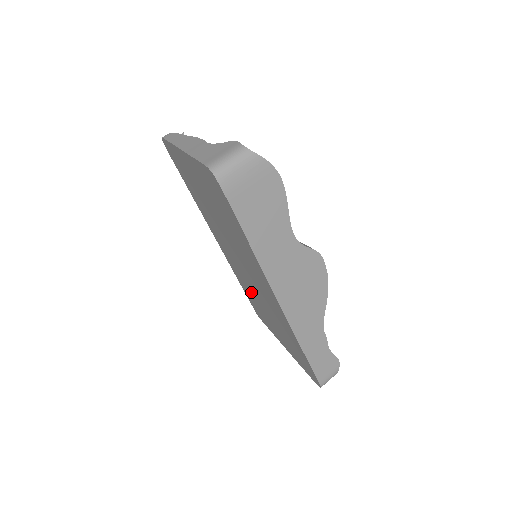
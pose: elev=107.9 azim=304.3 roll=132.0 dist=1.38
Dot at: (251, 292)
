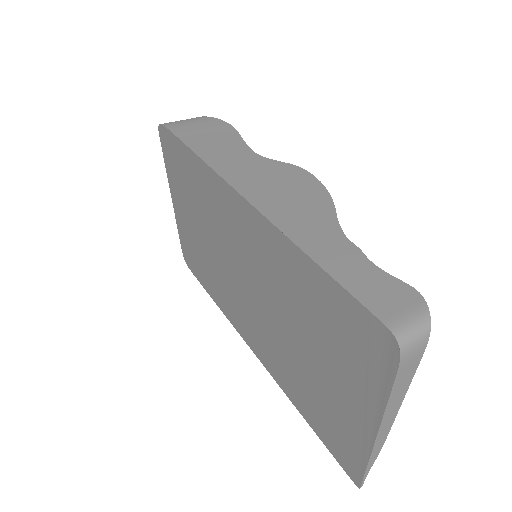
Dot at: (293, 367)
